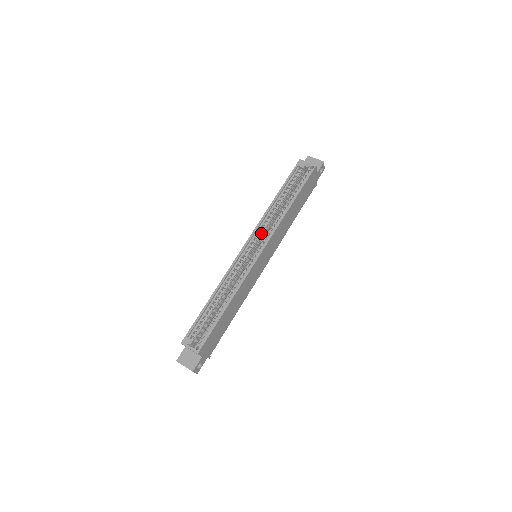
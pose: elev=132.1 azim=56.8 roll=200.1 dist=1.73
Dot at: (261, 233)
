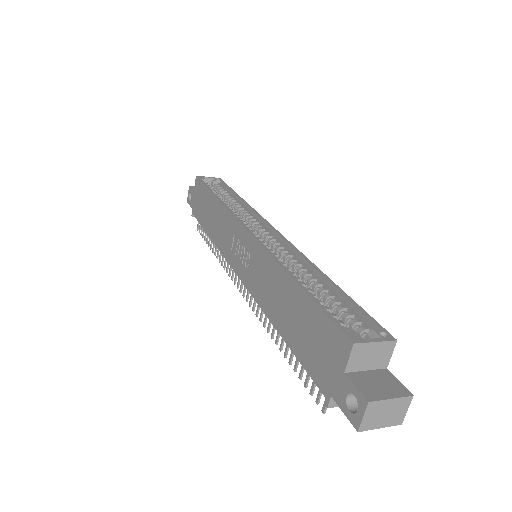
Dot at: (244, 222)
